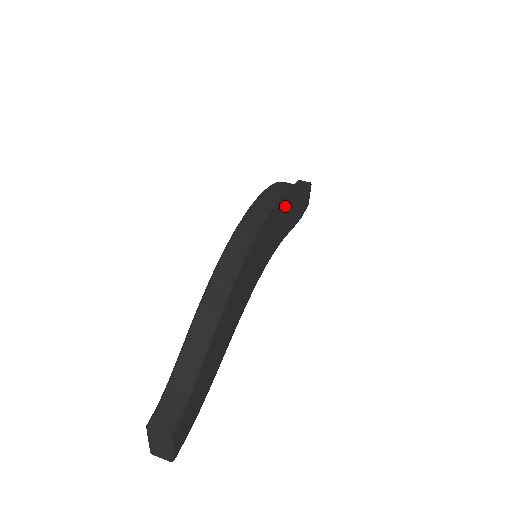
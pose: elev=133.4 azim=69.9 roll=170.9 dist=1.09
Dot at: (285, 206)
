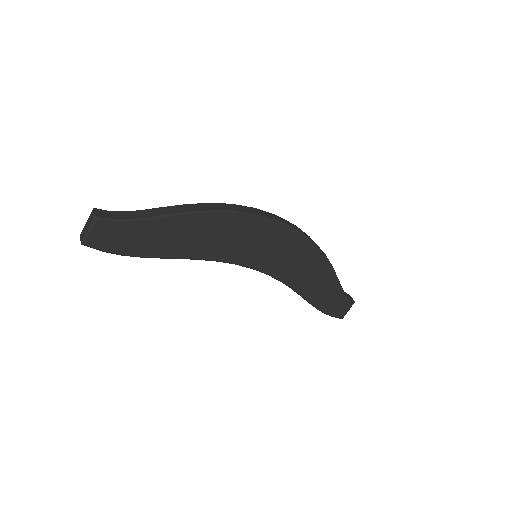
Dot at: (306, 255)
